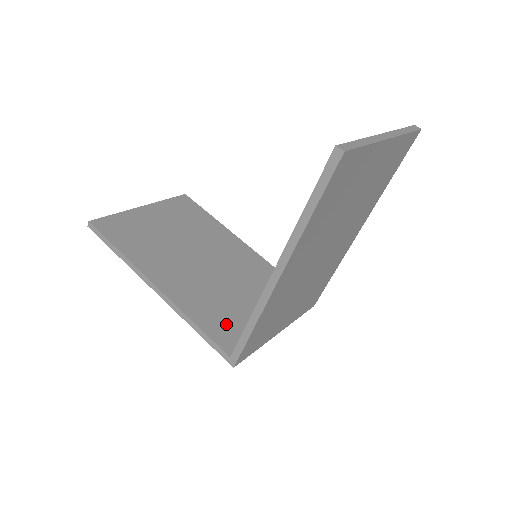
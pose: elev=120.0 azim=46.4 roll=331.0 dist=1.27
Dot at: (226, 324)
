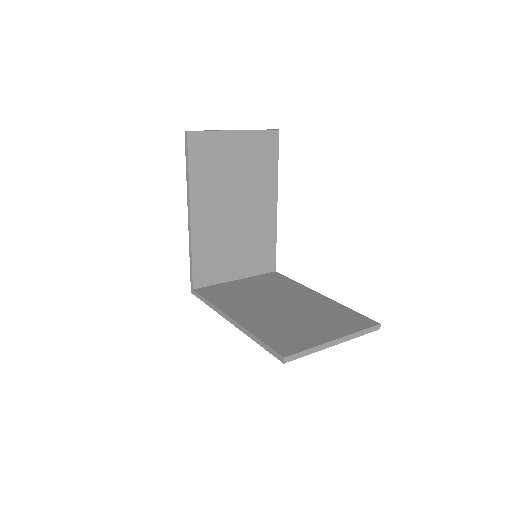
Dot at: (209, 266)
